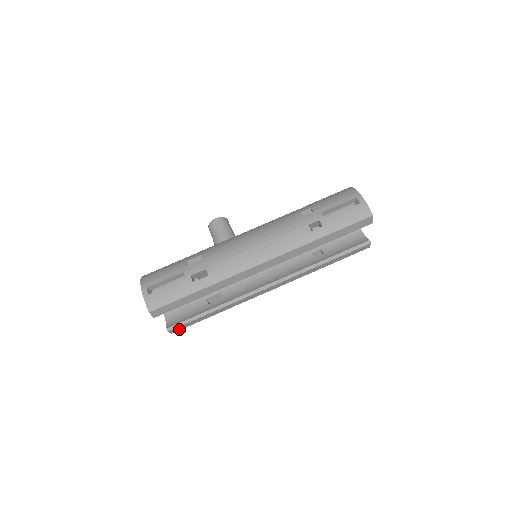
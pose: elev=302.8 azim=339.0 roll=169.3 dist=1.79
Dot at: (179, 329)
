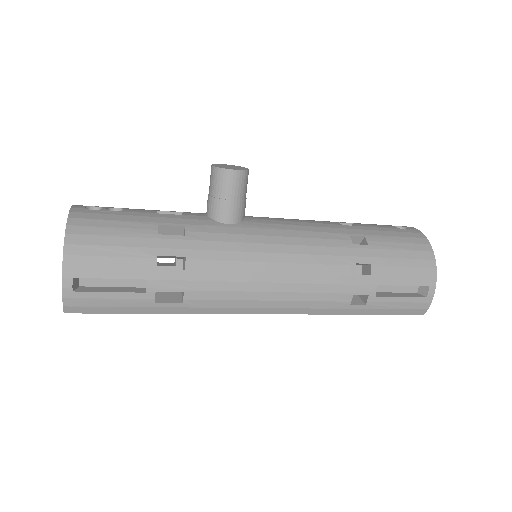
Dot at: occluded
